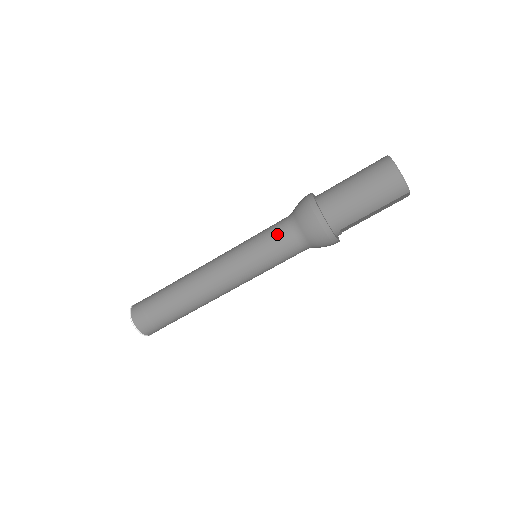
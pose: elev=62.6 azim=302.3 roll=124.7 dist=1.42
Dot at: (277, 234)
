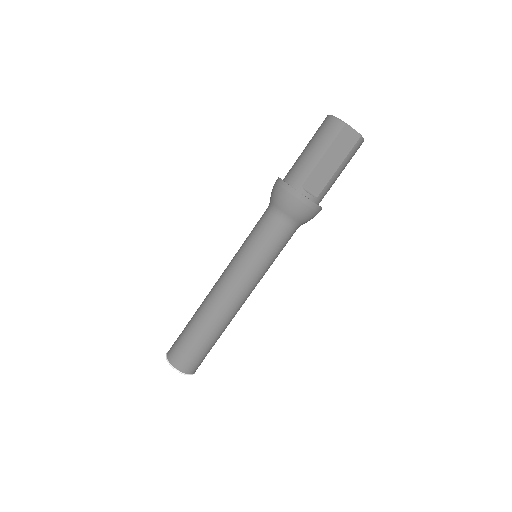
Dot at: (259, 220)
